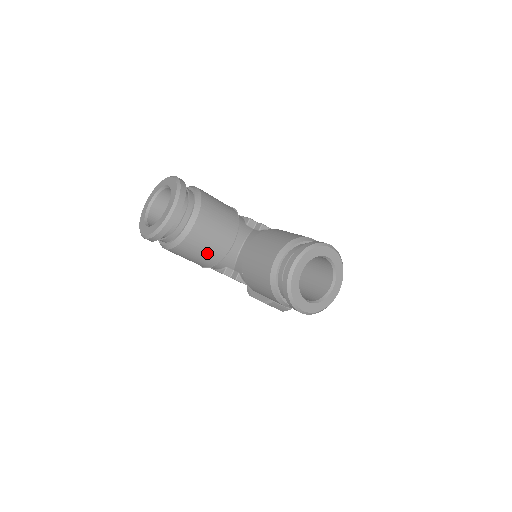
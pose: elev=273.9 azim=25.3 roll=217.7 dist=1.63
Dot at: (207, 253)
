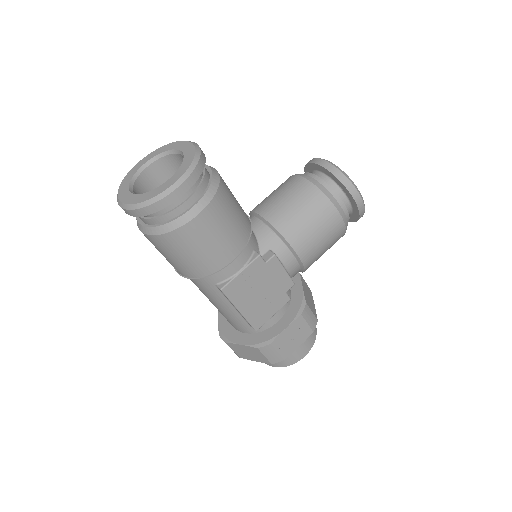
Dot at: (239, 212)
